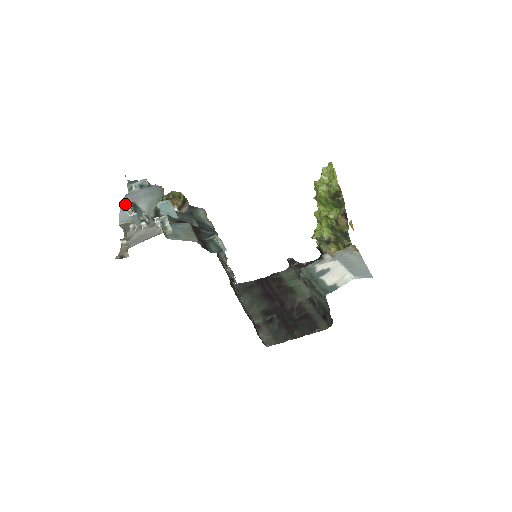
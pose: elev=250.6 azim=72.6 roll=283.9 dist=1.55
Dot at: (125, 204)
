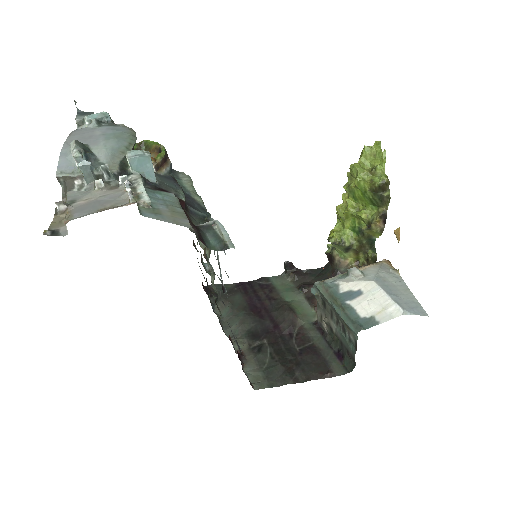
Dot at: (71, 144)
